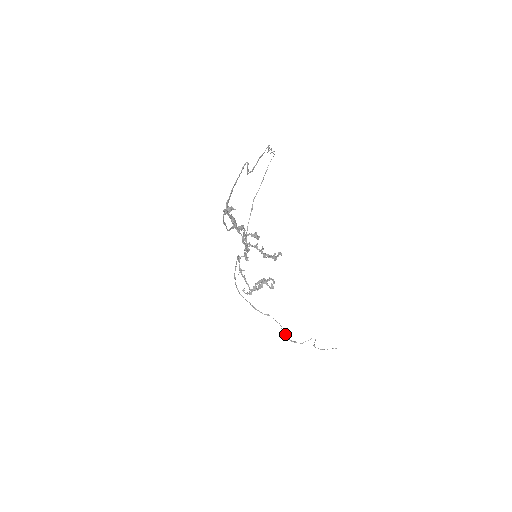
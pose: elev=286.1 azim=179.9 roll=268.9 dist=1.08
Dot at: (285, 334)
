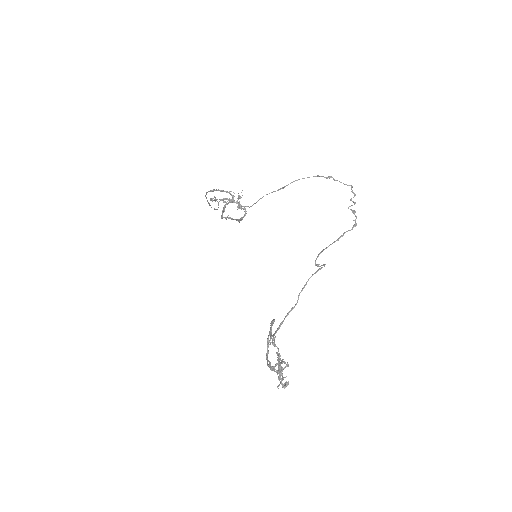
Dot at: occluded
